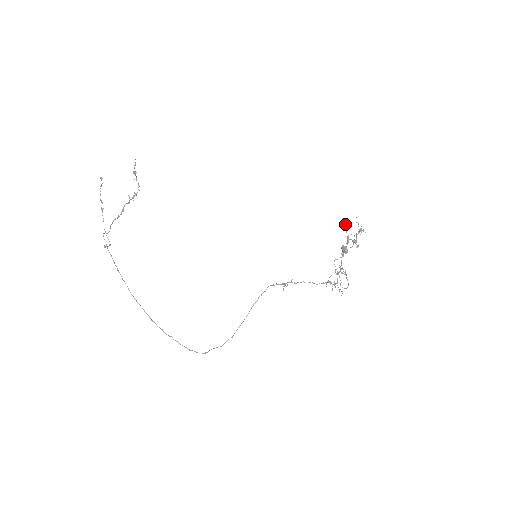
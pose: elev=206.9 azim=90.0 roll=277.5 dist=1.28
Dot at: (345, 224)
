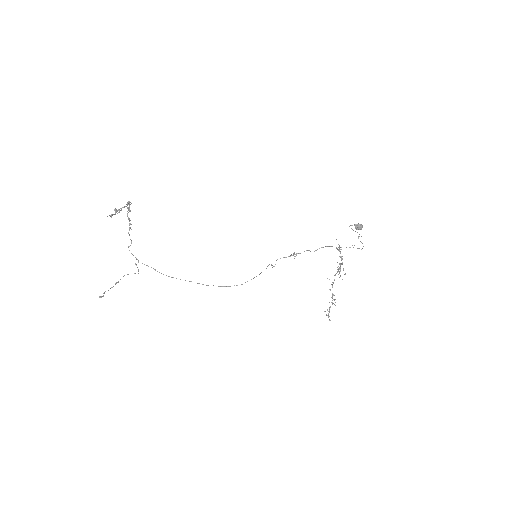
Dot at: occluded
